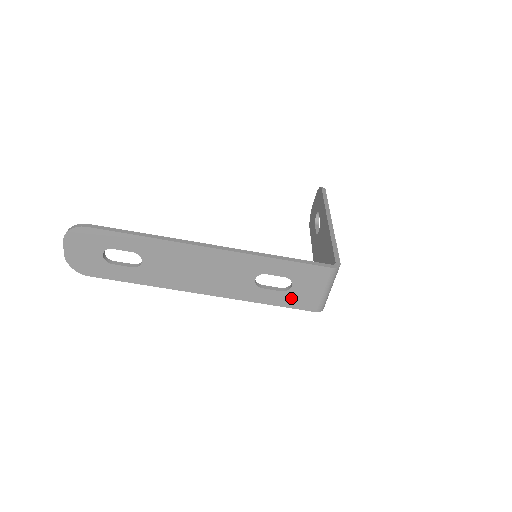
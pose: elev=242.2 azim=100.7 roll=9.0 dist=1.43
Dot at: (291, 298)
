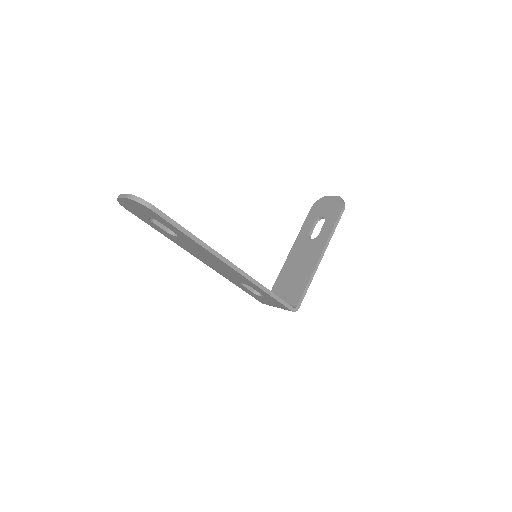
Dot at: (255, 295)
